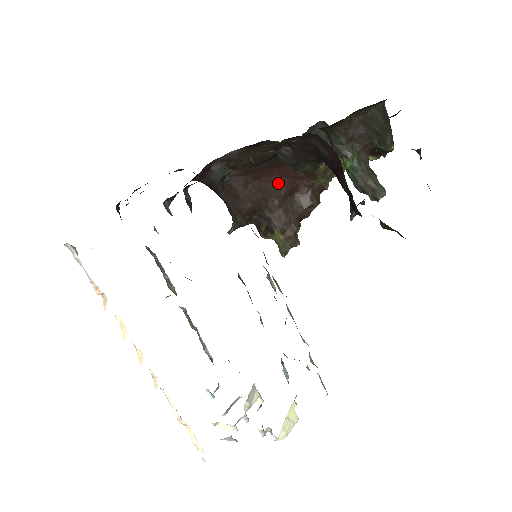
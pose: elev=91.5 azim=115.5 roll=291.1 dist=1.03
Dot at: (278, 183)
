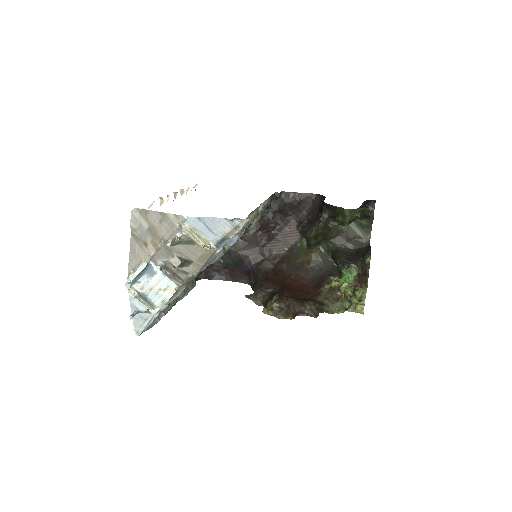
Dot at: (295, 288)
